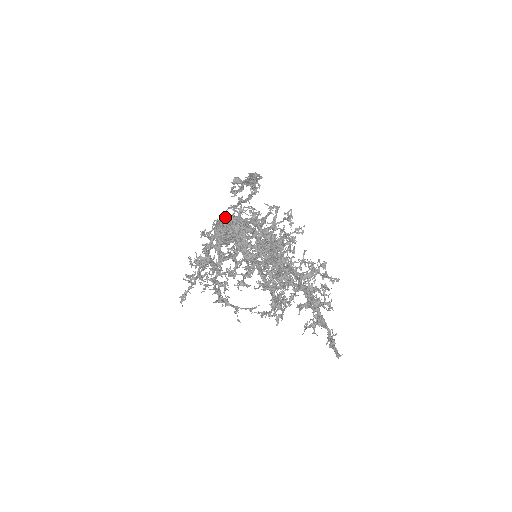
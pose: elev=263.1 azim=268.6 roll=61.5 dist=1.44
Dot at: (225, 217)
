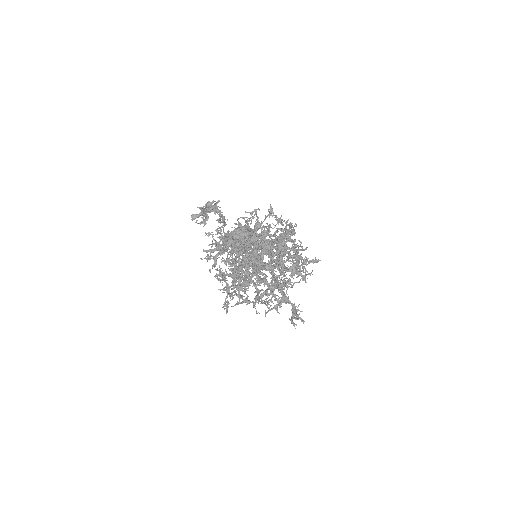
Dot at: (228, 234)
